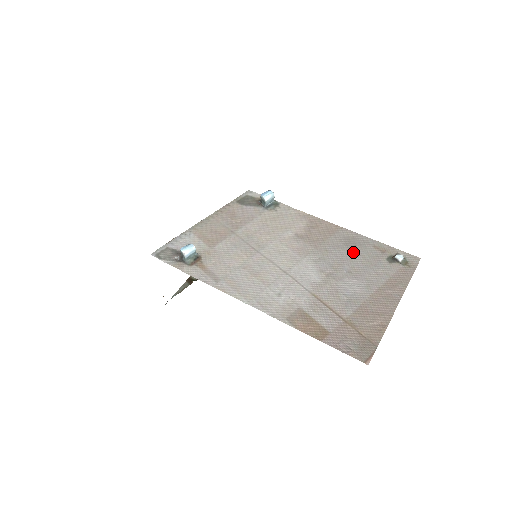
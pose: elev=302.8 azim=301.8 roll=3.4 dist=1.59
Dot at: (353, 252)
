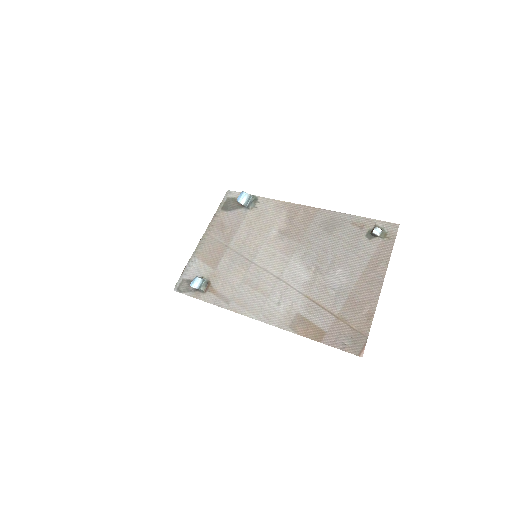
Dot at: (333, 237)
